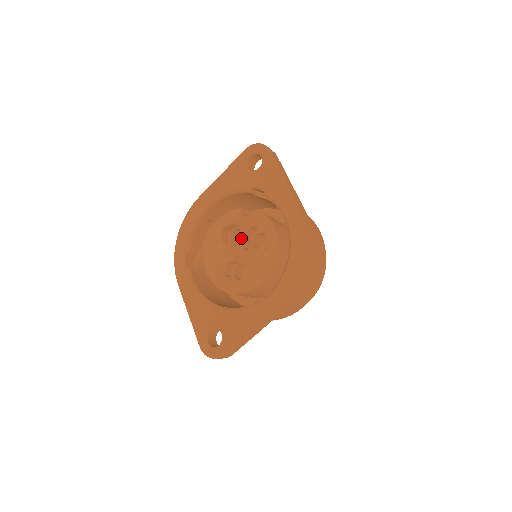
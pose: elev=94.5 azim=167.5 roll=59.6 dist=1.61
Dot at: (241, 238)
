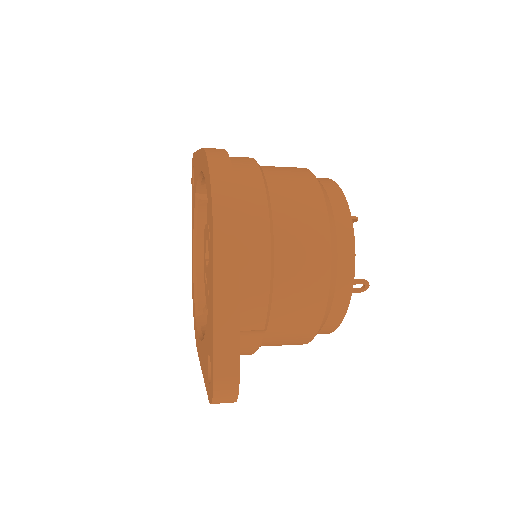
Dot at: (208, 244)
